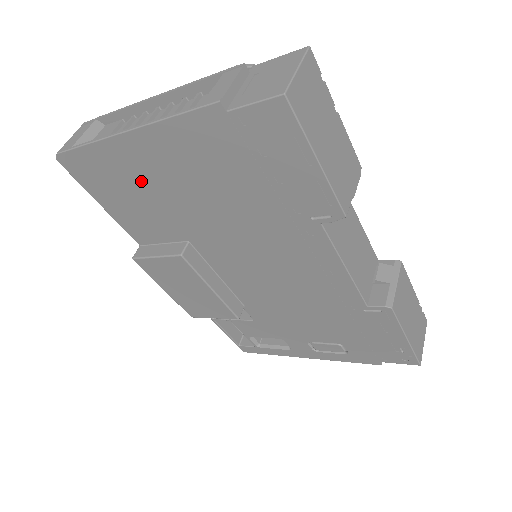
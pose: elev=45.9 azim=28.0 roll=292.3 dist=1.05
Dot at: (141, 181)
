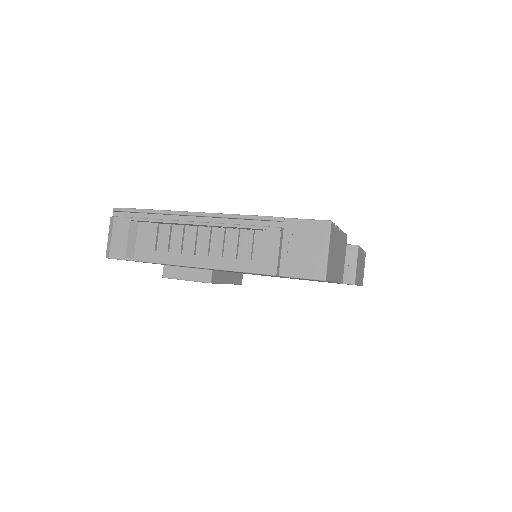
Dot at: occluded
